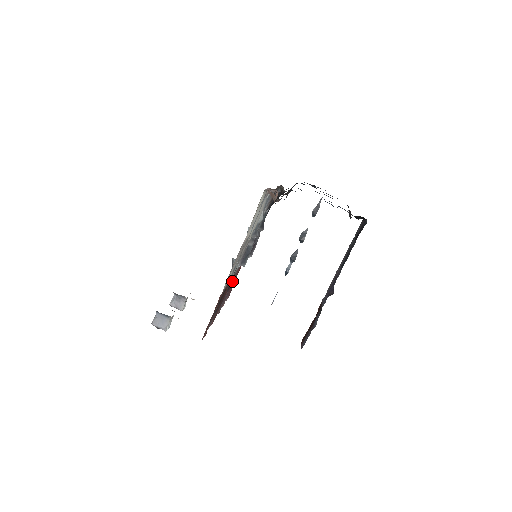
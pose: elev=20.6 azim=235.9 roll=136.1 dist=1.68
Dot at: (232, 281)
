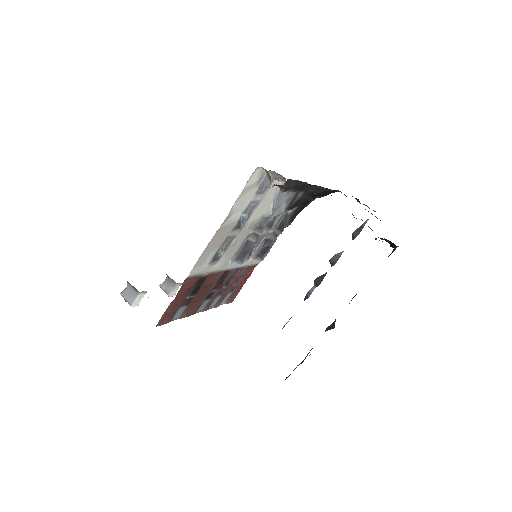
Dot at: (231, 281)
